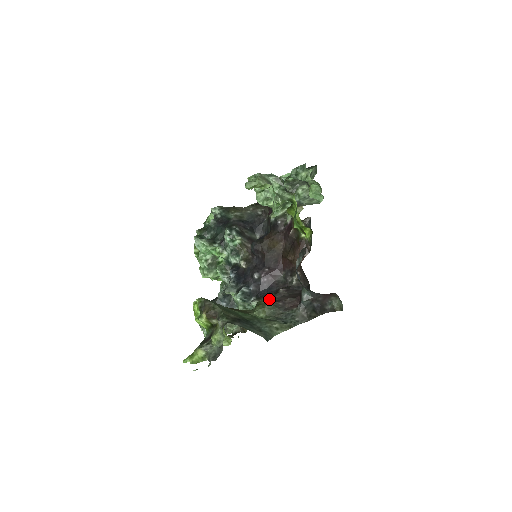
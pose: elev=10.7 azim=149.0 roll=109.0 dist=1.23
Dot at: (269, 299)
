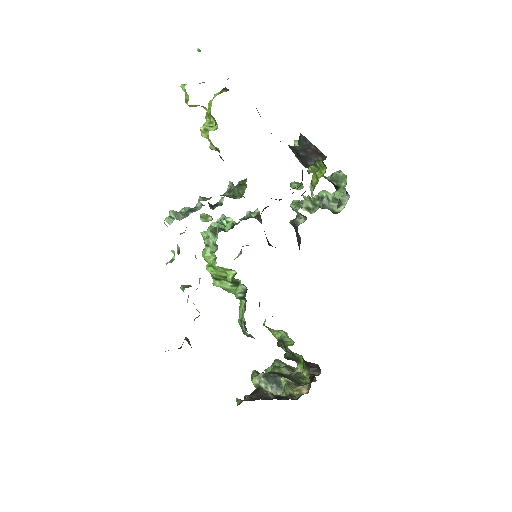
Dot at: occluded
